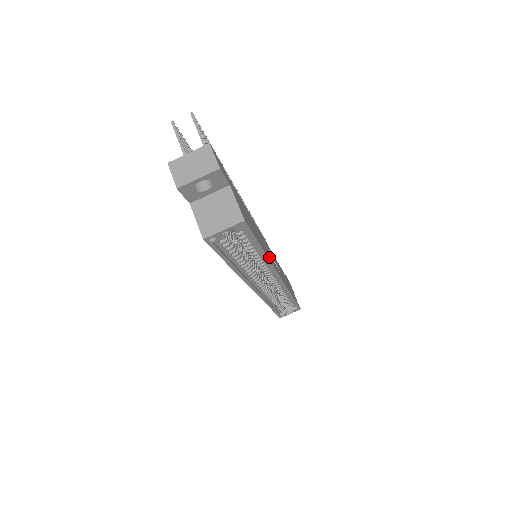
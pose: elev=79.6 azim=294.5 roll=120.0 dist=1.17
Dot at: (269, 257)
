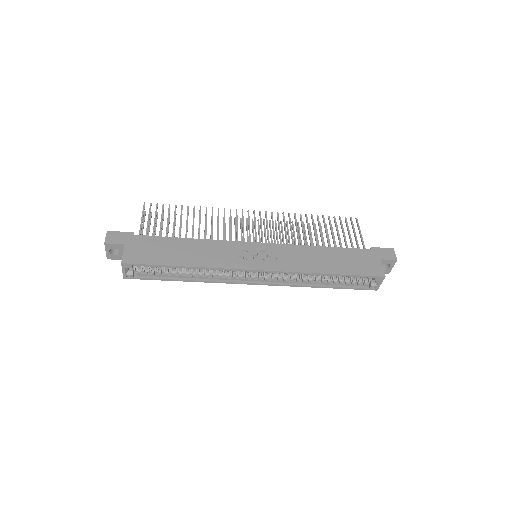
Dot at: (211, 263)
